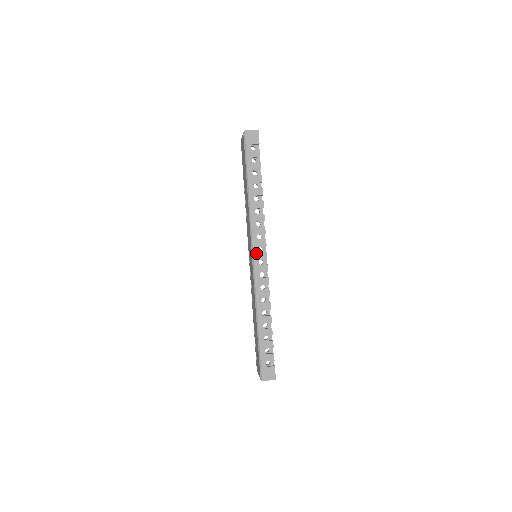
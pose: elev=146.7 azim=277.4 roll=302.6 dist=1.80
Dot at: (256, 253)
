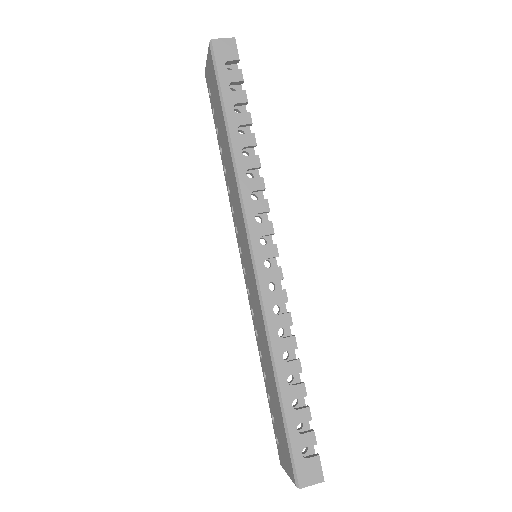
Dot at: (257, 248)
